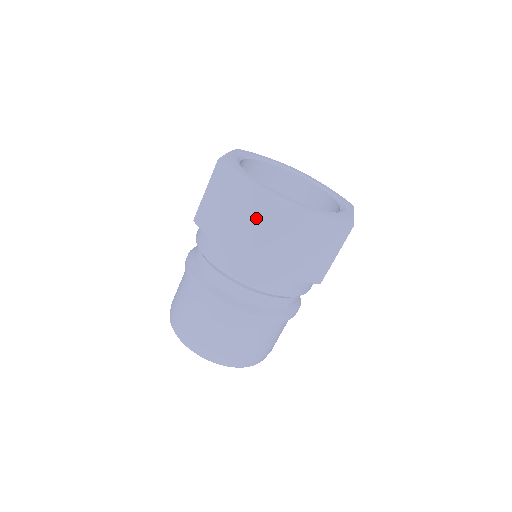
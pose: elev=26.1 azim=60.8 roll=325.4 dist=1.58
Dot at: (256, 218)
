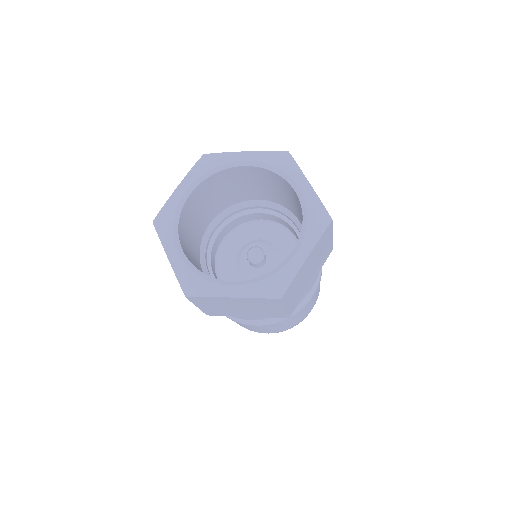
Dot at: occluded
